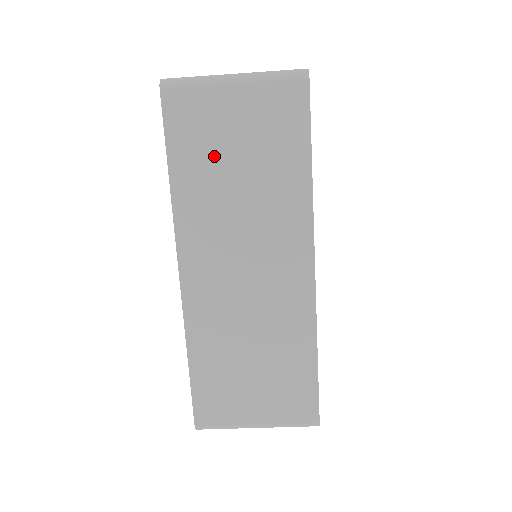
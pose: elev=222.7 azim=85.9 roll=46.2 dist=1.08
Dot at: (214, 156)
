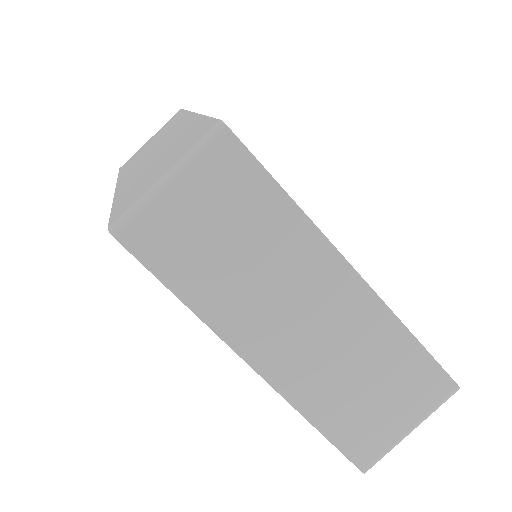
Dot at: occluded
